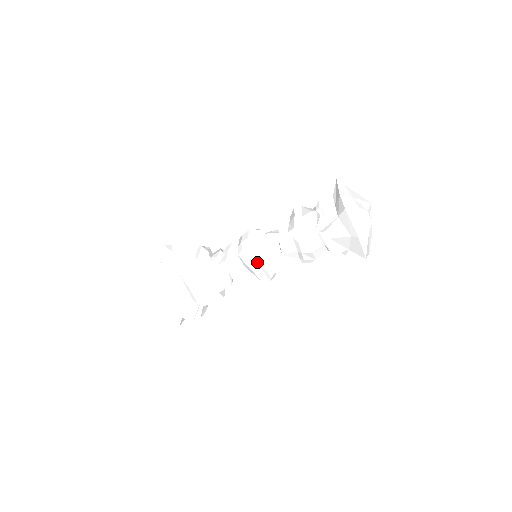
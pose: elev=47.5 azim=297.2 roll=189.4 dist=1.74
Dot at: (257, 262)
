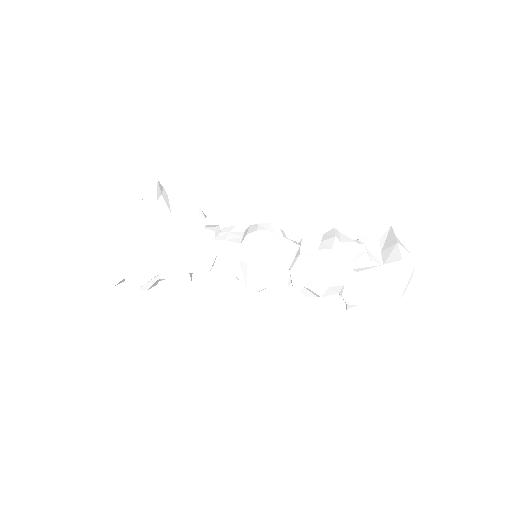
Dot at: (259, 263)
